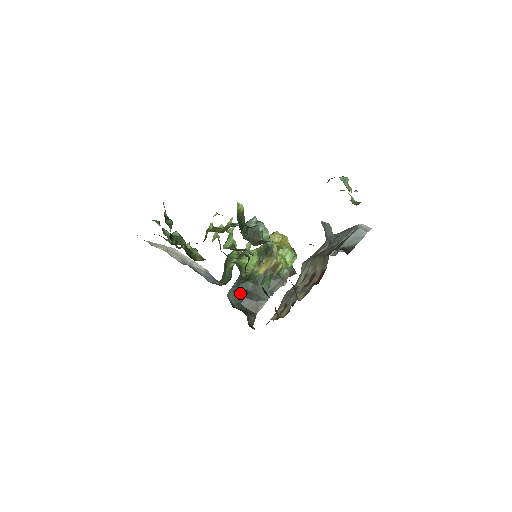
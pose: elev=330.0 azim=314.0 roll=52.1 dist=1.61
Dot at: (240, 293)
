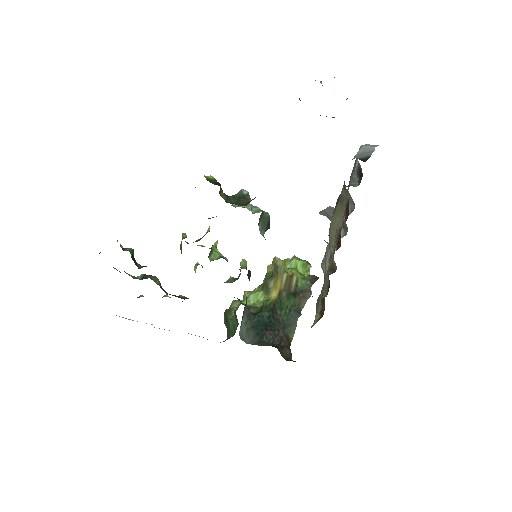
Dot at: (256, 329)
